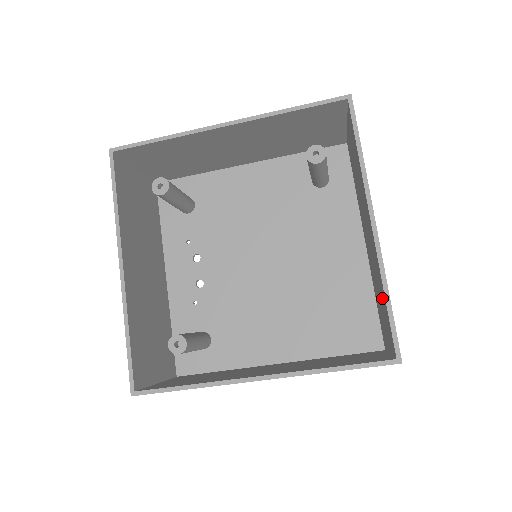
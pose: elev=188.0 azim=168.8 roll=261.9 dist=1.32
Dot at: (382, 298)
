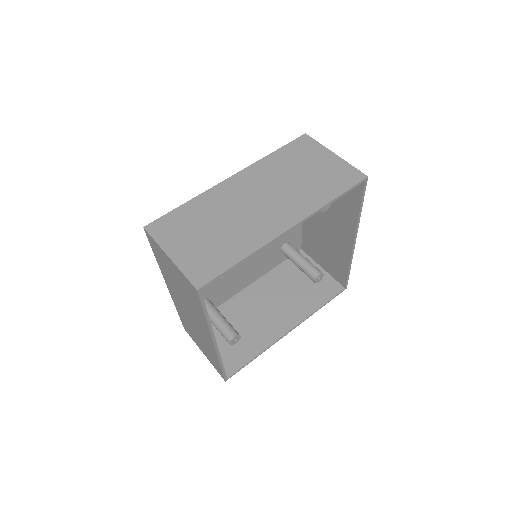
Dot at: (337, 260)
